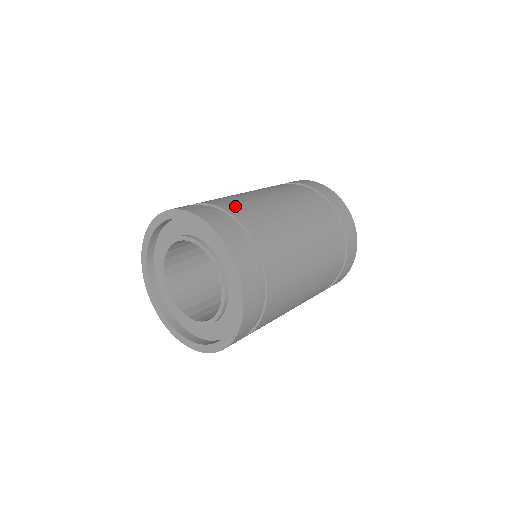
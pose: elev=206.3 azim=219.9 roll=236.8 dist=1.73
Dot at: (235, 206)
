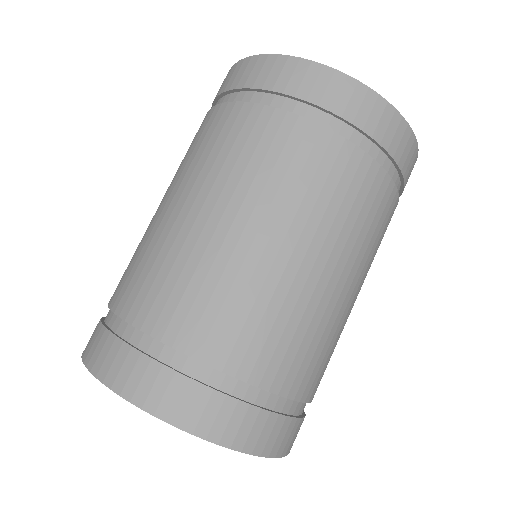
Dot at: (181, 316)
